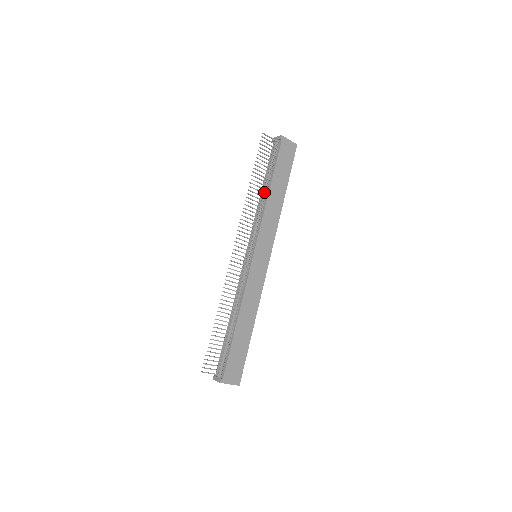
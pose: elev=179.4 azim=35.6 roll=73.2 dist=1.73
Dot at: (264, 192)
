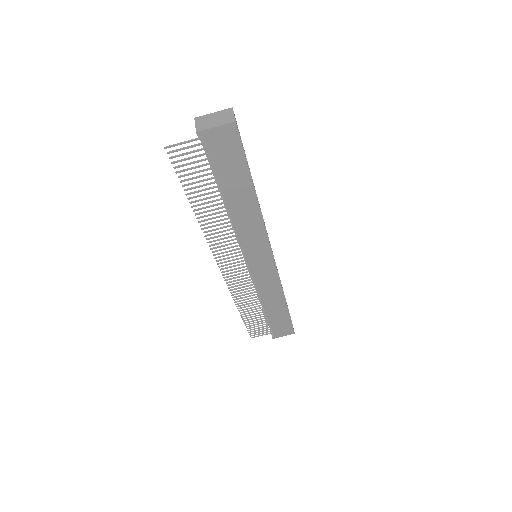
Dot at: (223, 202)
